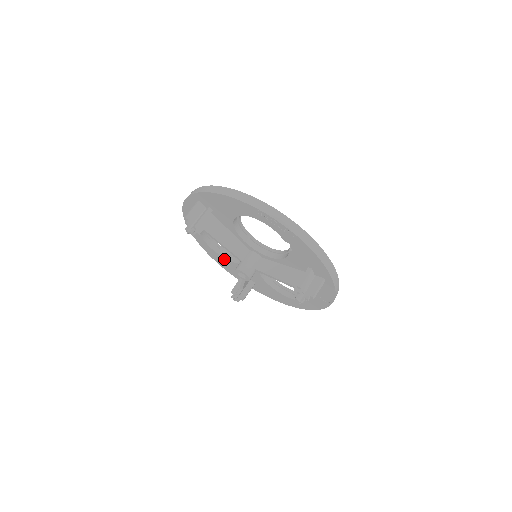
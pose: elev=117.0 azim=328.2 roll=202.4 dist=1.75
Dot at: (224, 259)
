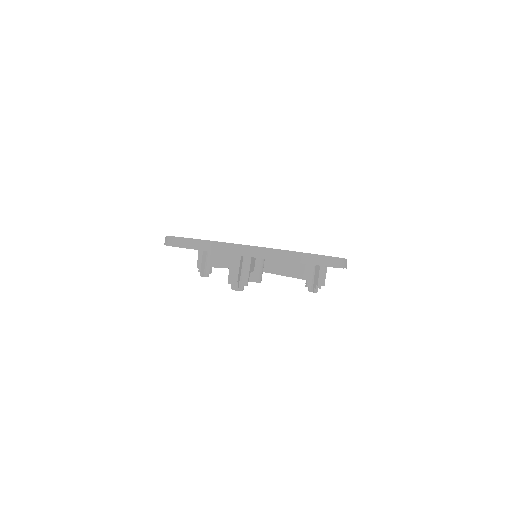
Dot at: occluded
